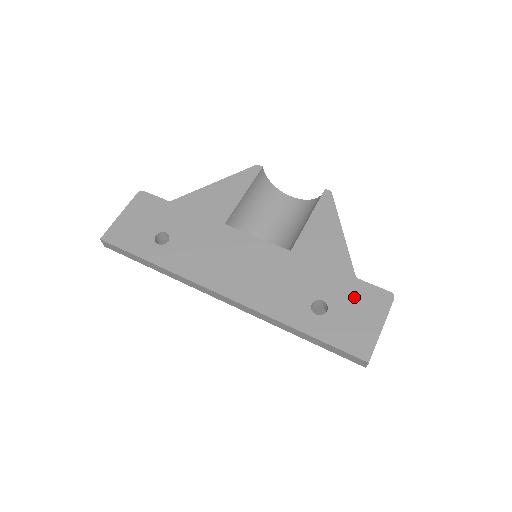
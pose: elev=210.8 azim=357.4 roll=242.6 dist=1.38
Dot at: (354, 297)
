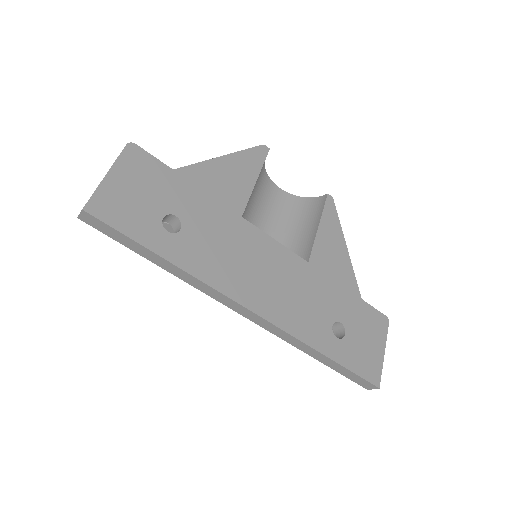
Dot at: (363, 320)
